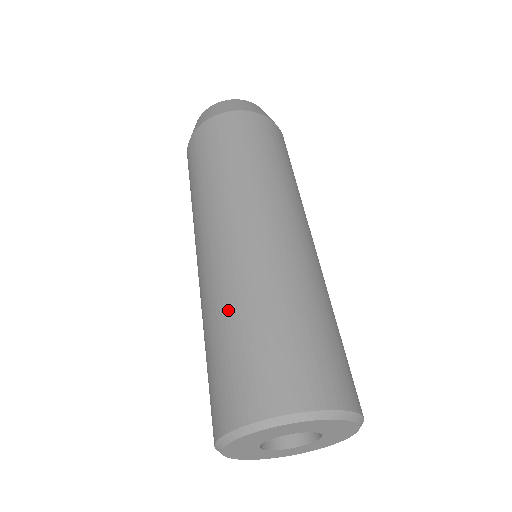
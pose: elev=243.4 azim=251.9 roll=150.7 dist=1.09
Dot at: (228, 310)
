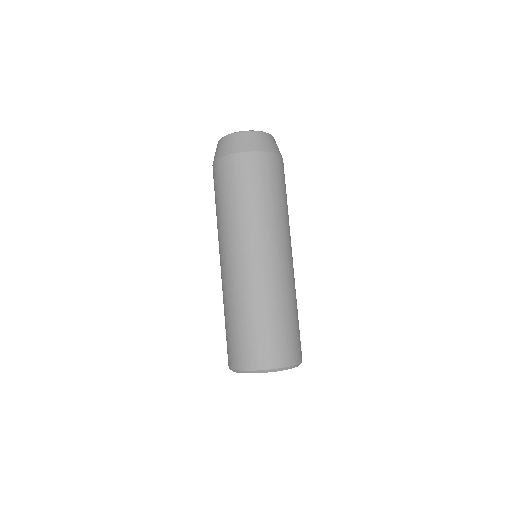
Dot at: (239, 309)
